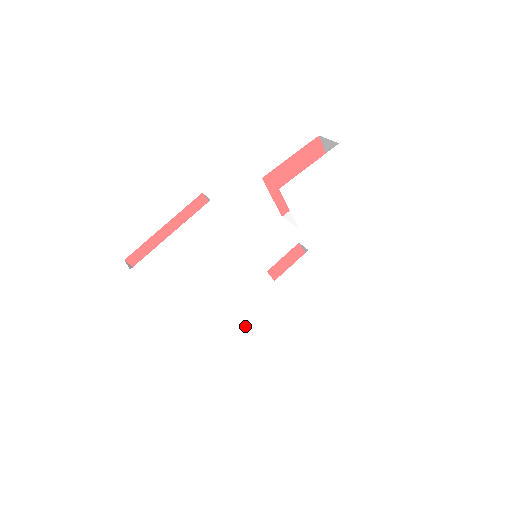
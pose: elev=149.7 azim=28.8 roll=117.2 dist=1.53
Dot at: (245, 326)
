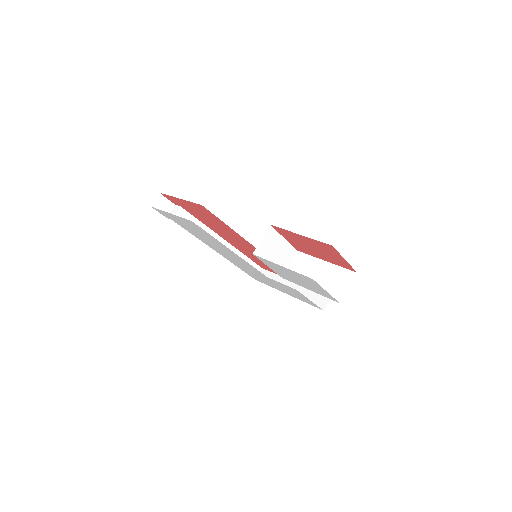
Dot at: occluded
